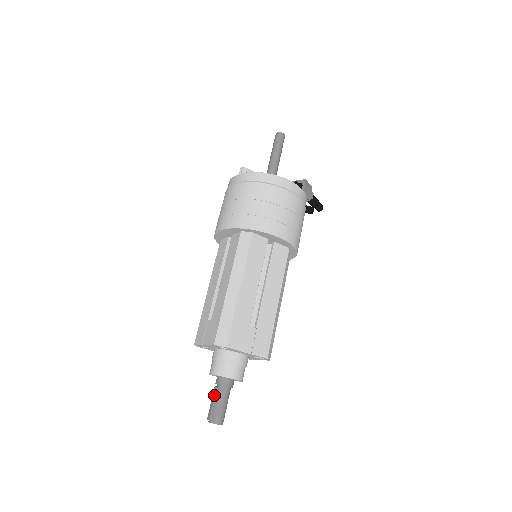
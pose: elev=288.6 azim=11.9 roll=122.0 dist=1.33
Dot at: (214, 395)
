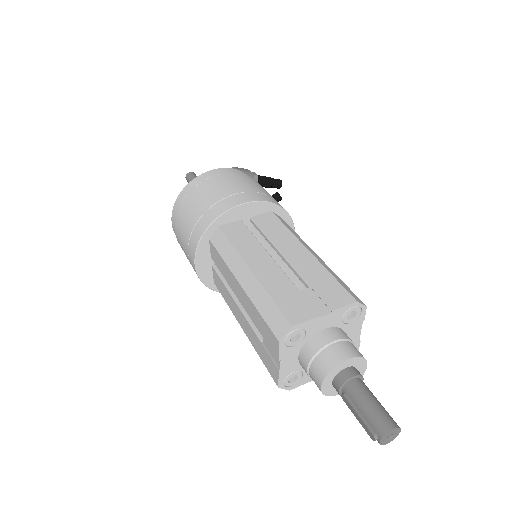
Dot at: (349, 405)
